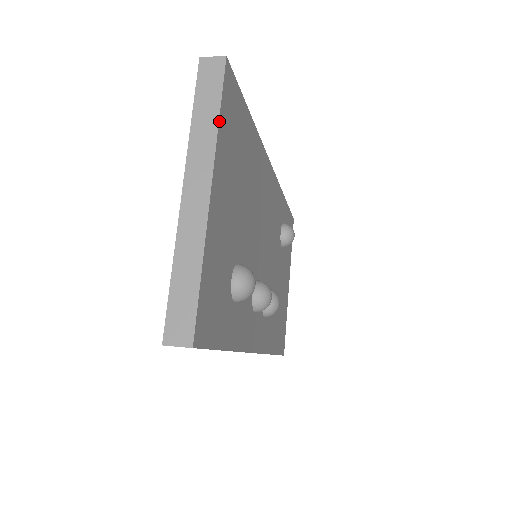
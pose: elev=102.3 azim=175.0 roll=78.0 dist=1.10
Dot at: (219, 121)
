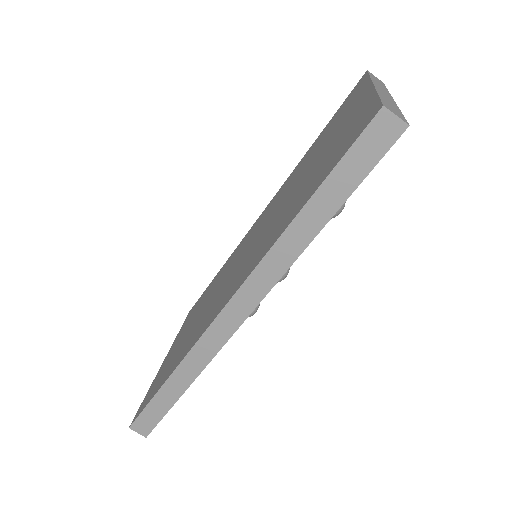
Dot at: occluded
